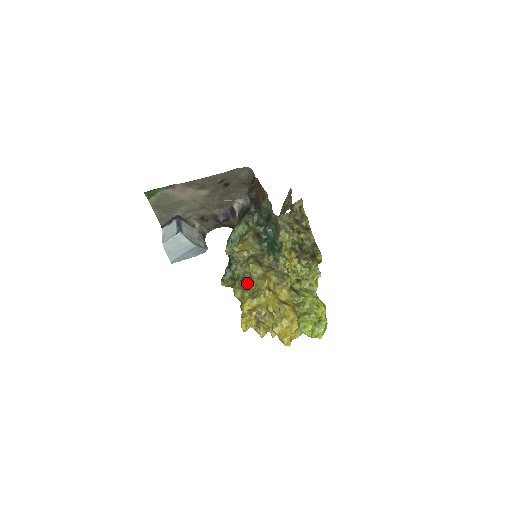
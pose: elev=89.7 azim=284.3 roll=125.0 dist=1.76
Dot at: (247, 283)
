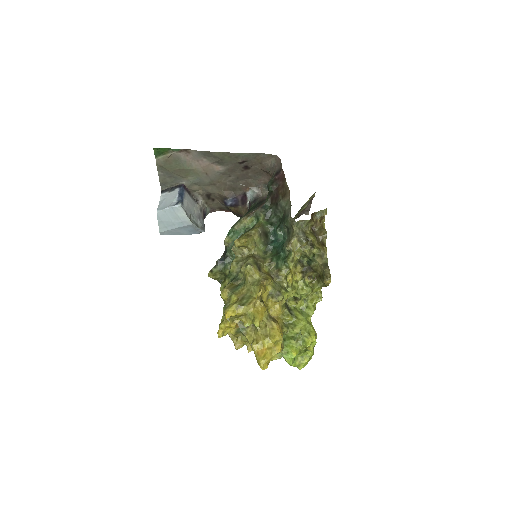
Dot at: (238, 285)
